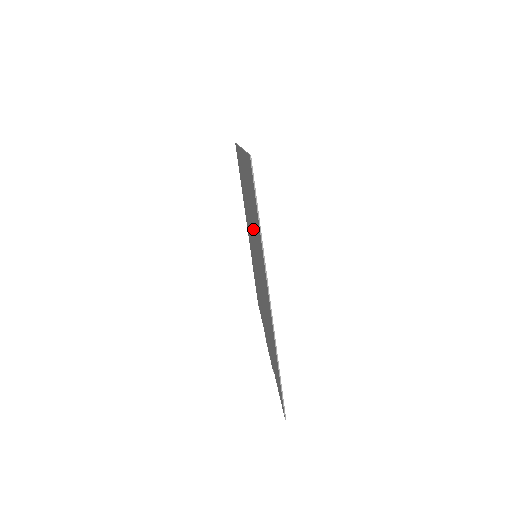
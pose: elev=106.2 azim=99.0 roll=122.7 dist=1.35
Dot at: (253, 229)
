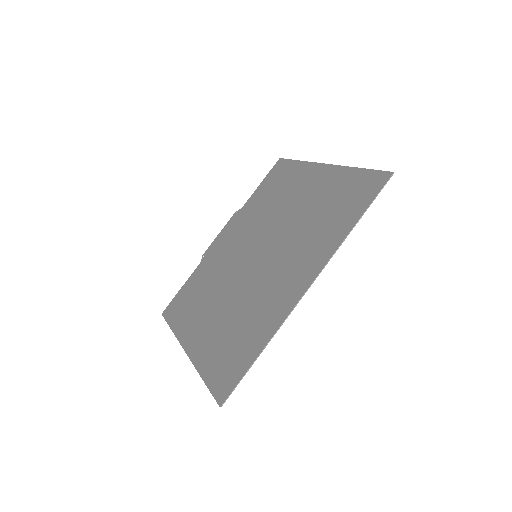
Dot at: (251, 291)
